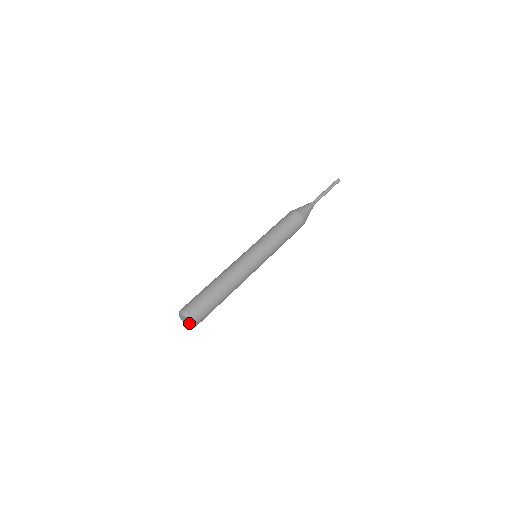
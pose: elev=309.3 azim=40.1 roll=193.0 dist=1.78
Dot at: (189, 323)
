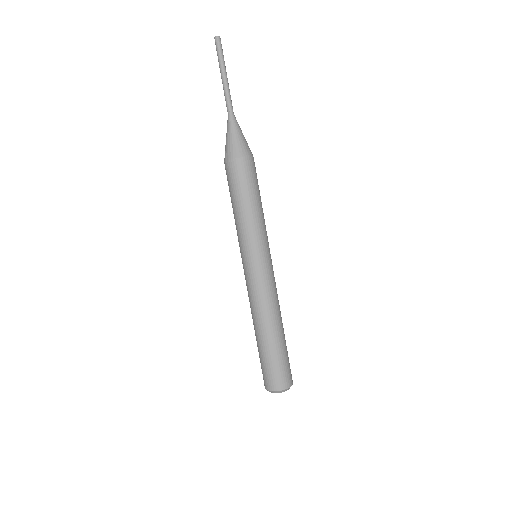
Dot at: occluded
